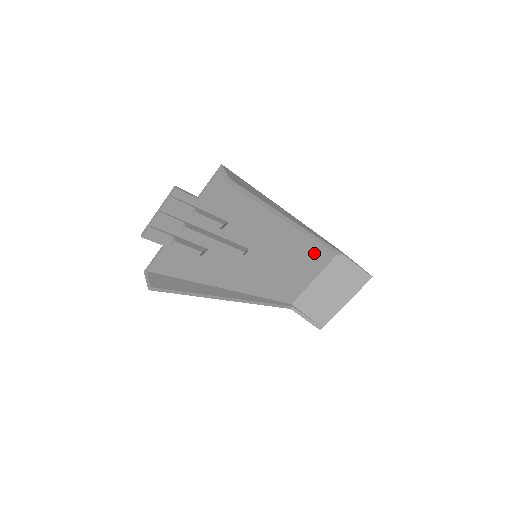
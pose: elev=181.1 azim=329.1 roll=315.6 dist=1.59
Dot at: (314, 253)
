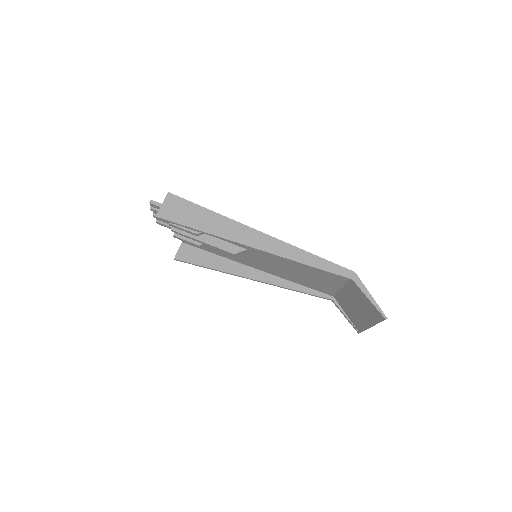
Dot at: occluded
